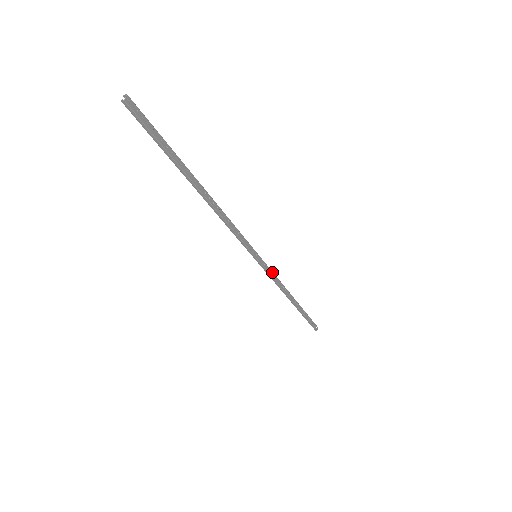
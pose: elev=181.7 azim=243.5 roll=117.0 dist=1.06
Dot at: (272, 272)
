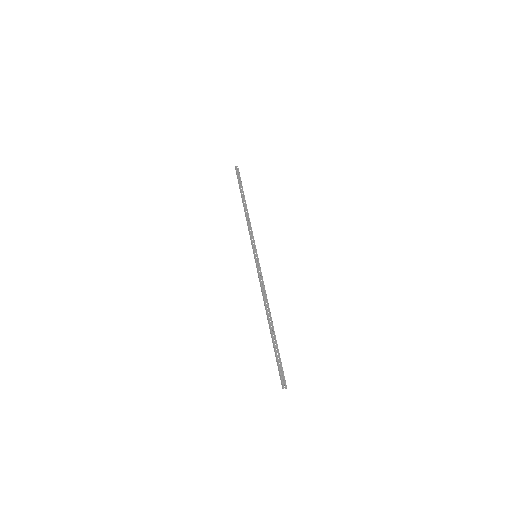
Dot at: (262, 277)
